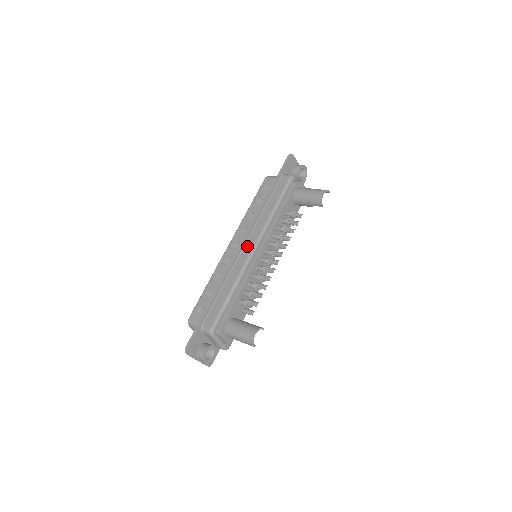
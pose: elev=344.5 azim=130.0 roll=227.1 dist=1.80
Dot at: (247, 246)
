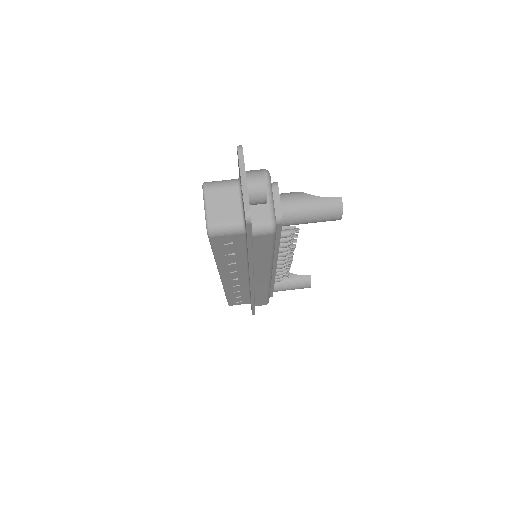
Dot at: (259, 280)
